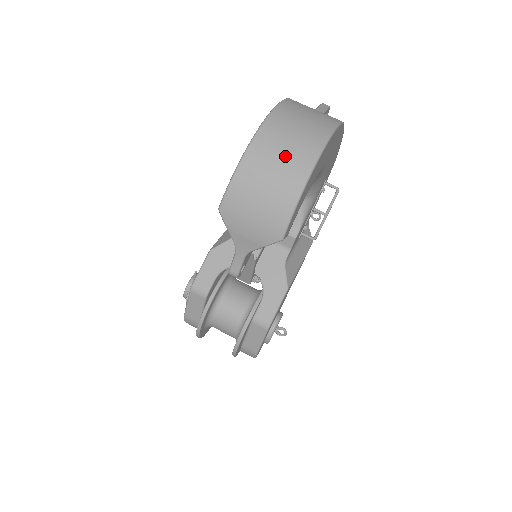
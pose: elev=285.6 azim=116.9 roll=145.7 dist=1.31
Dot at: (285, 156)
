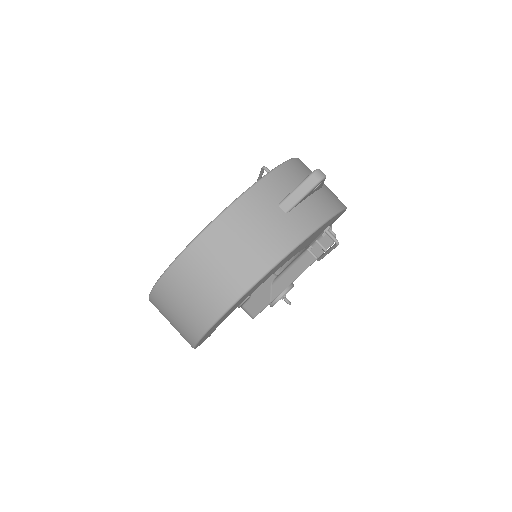
Dot at: (185, 308)
